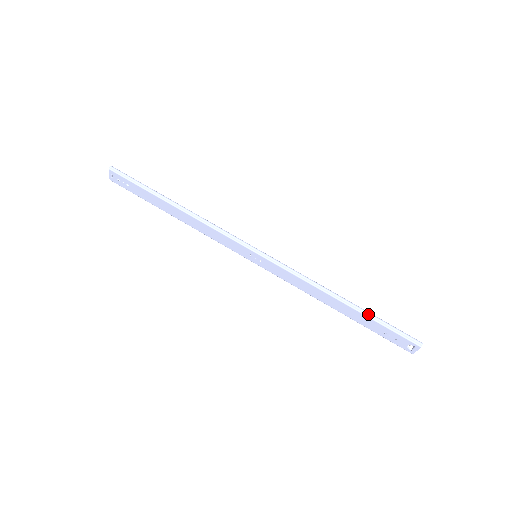
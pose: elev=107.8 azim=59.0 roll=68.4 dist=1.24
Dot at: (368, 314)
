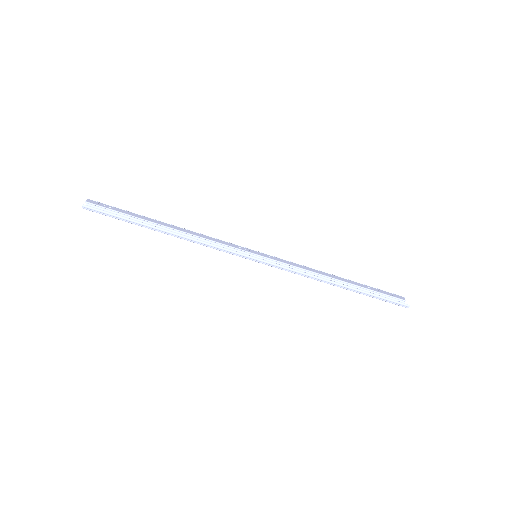
Dot at: (362, 293)
